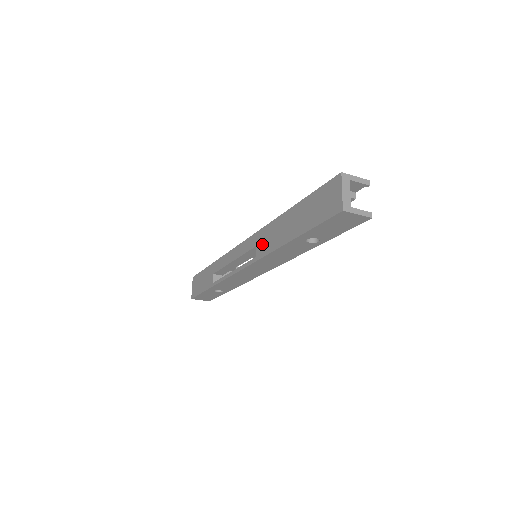
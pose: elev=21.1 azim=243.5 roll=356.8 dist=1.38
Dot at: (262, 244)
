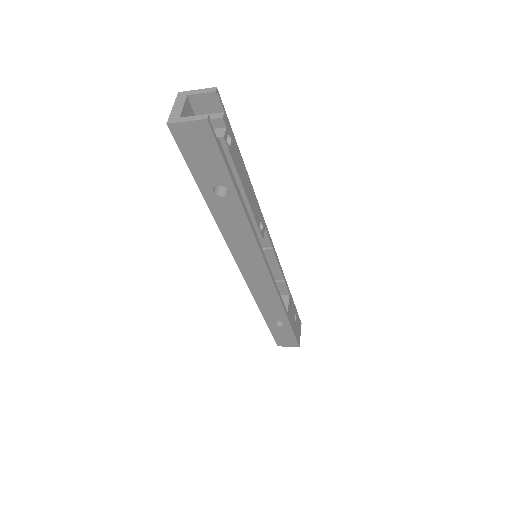
Dot at: occluded
